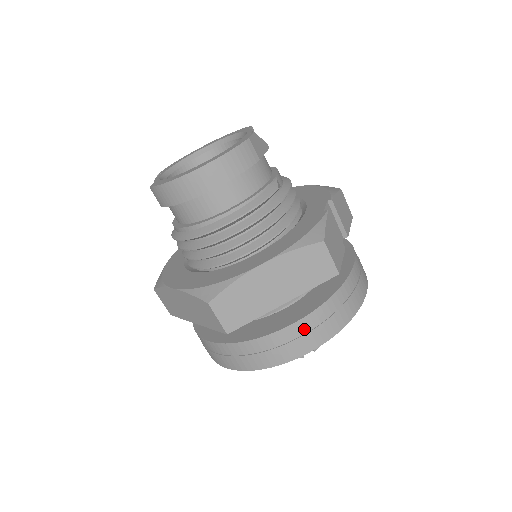
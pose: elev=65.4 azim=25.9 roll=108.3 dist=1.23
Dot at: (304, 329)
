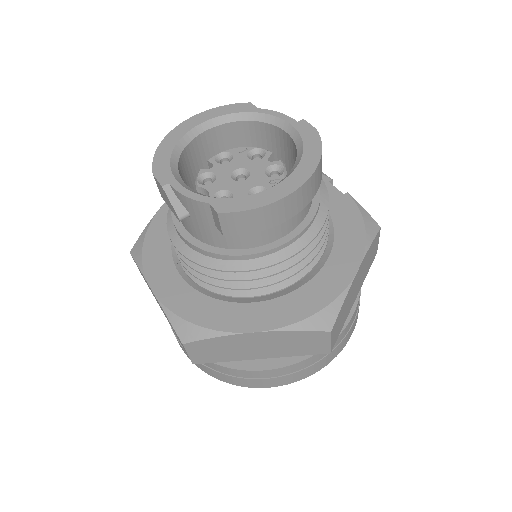
Dot at: (355, 314)
